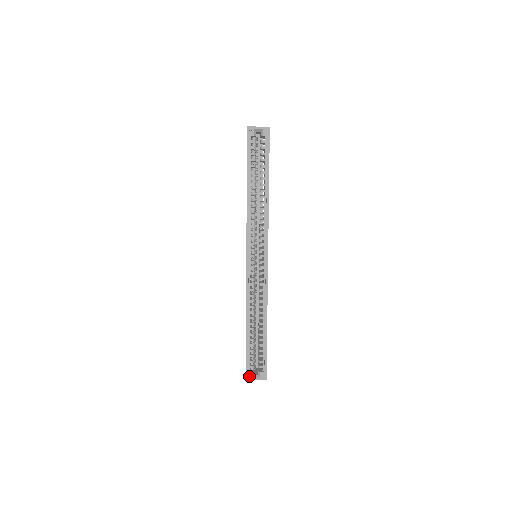
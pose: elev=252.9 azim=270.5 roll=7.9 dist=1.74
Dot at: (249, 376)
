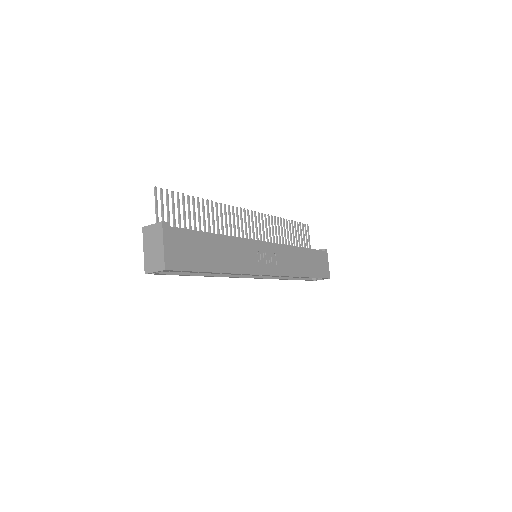
Dot at: occluded
